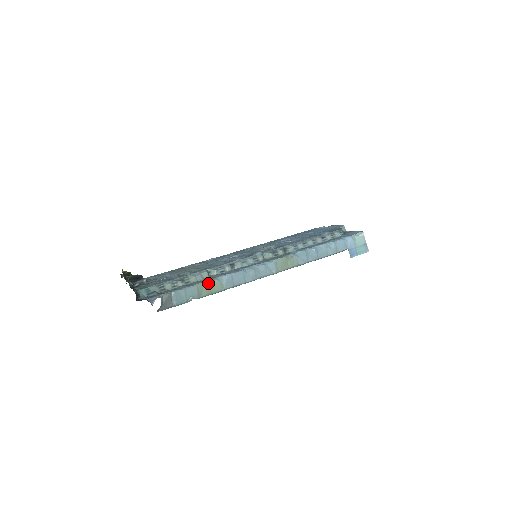
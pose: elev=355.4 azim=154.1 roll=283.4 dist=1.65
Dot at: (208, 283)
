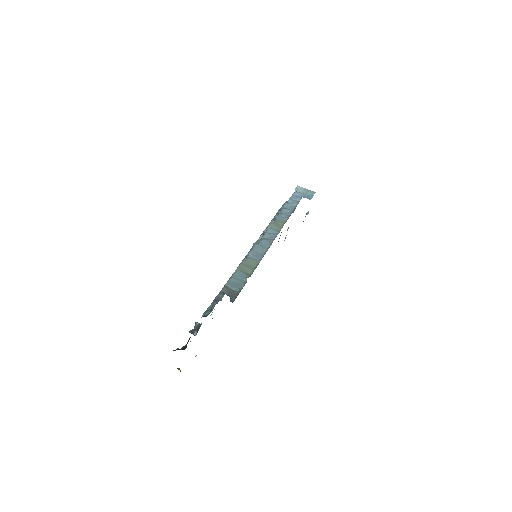
Dot at: (243, 264)
